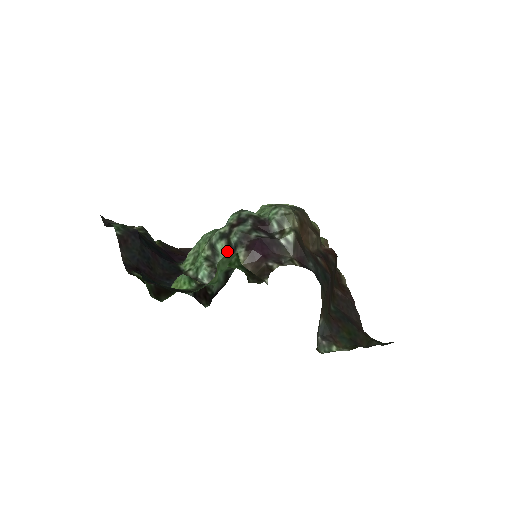
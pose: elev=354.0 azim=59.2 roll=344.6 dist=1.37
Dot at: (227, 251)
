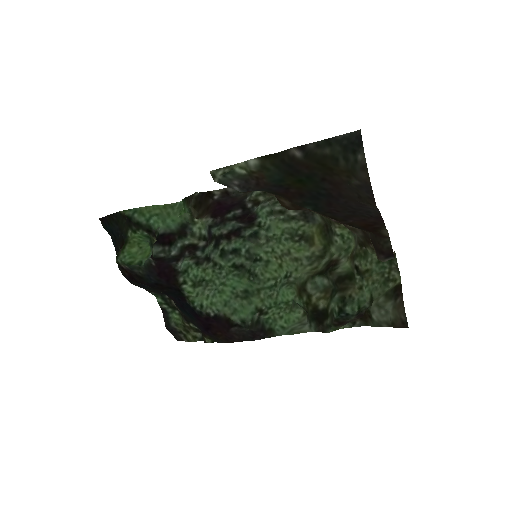
Dot at: (211, 243)
